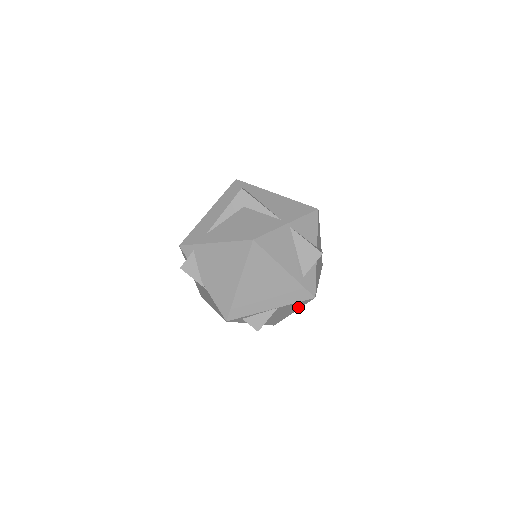
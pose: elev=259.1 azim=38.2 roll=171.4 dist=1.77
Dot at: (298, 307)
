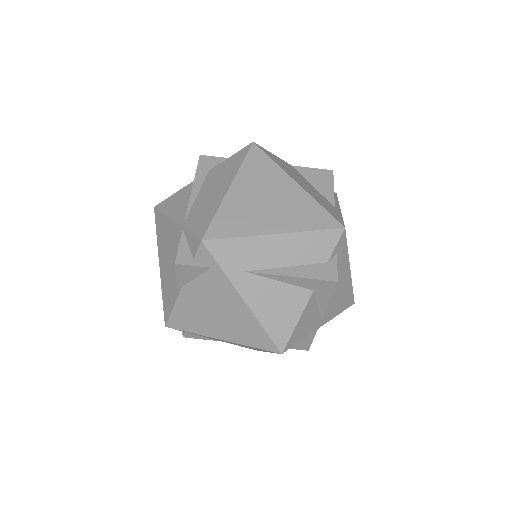
Dot at: occluded
